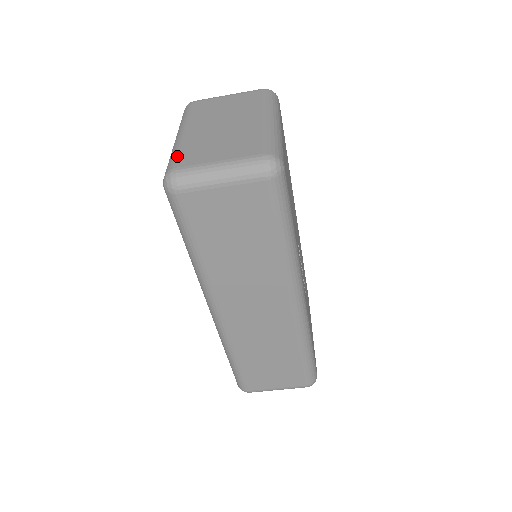
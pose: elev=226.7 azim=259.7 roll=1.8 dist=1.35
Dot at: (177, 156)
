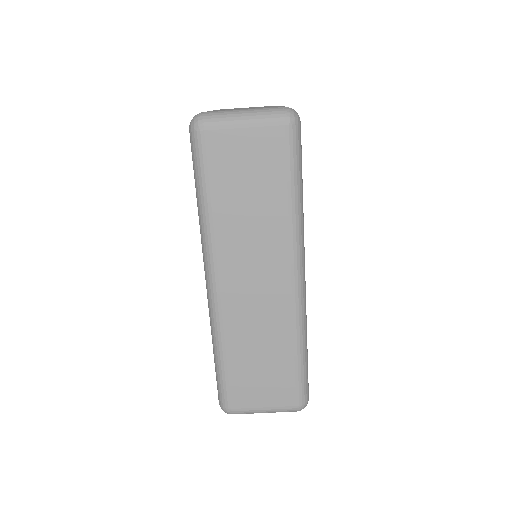
Dot at: occluded
